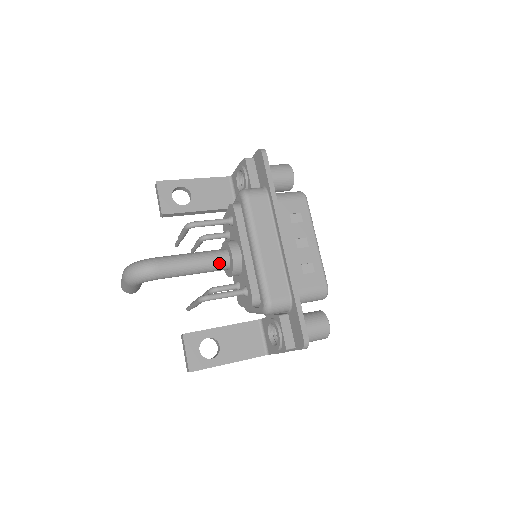
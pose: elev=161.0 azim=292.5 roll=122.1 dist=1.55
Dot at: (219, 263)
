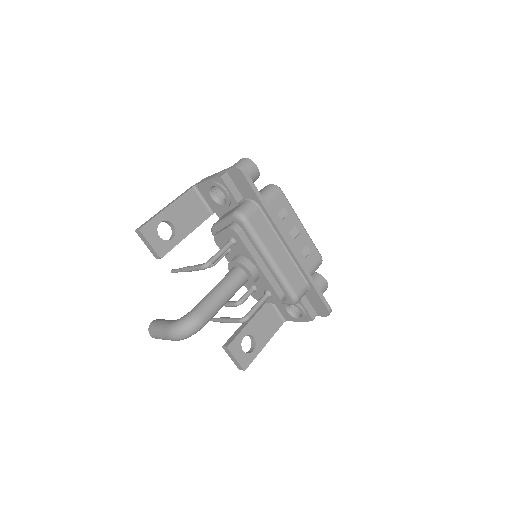
Dot at: (241, 284)
